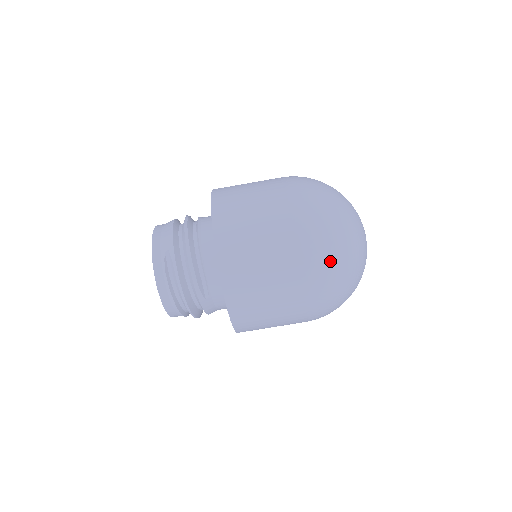
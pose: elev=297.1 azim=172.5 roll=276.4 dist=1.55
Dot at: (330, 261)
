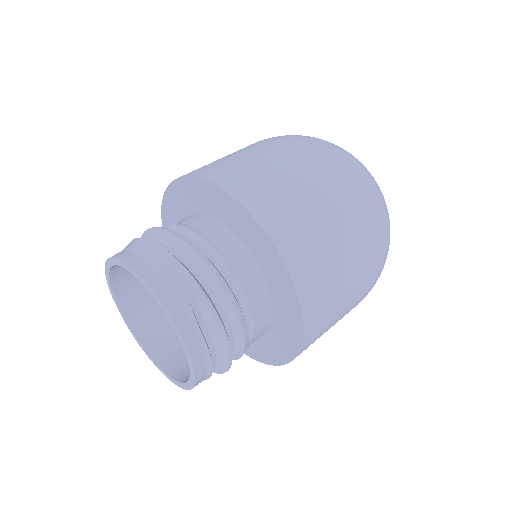
Dot at: (388, 238)
